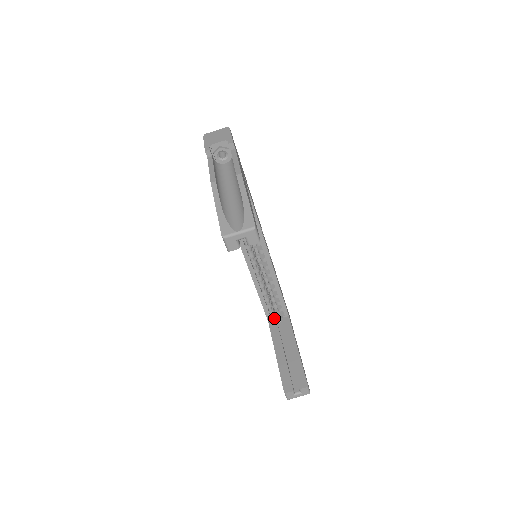
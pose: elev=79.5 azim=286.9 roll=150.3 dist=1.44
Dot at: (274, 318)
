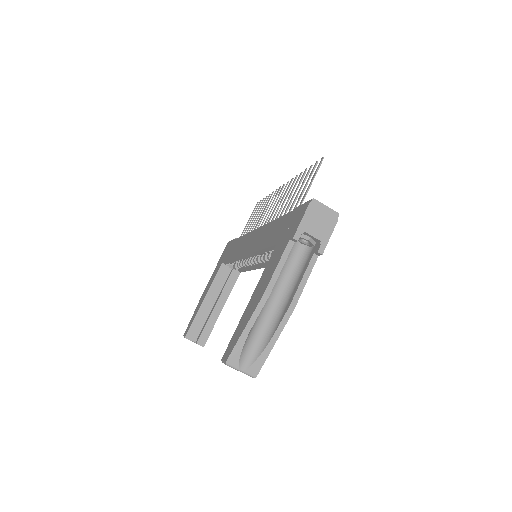
Dot at: occluded
